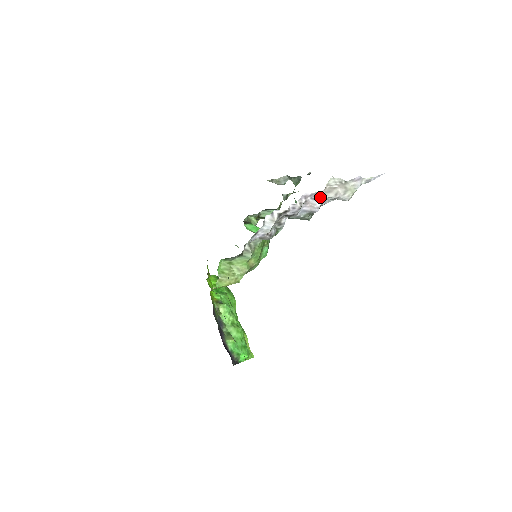
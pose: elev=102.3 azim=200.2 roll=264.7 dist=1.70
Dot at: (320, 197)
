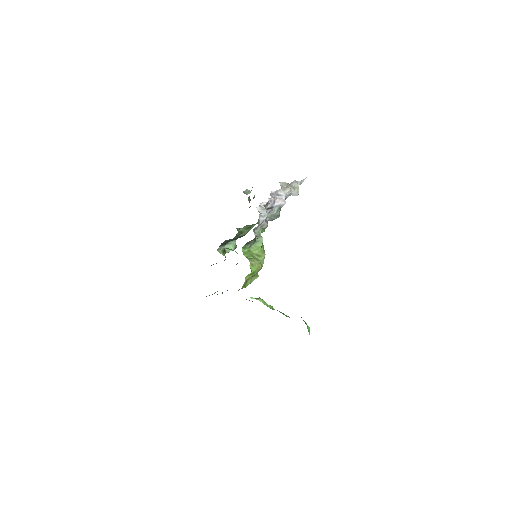
Dot at: (281, 193)
